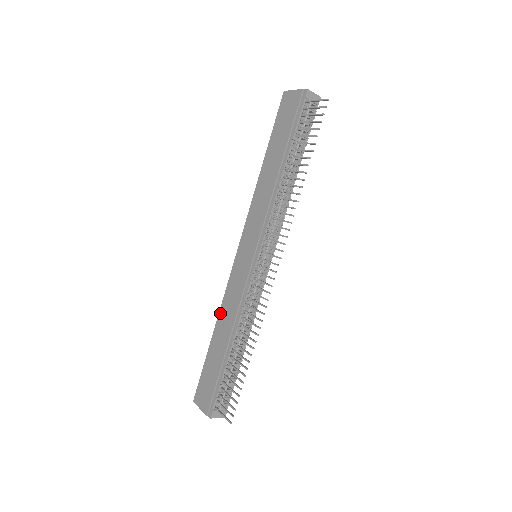
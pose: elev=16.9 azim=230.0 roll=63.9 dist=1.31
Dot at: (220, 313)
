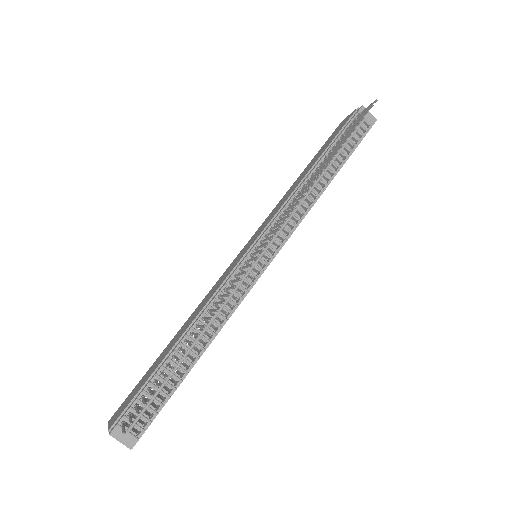
Dot at: (191, 315)
